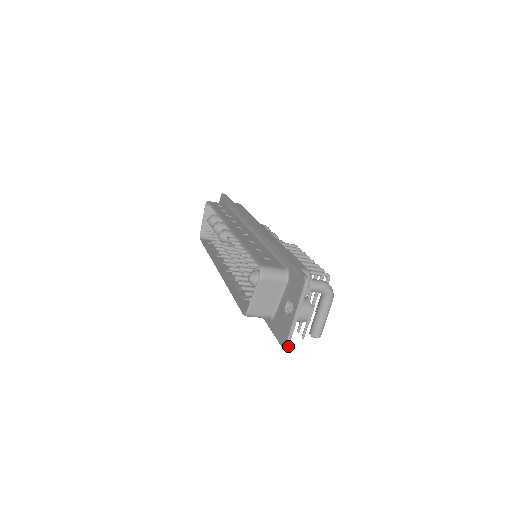
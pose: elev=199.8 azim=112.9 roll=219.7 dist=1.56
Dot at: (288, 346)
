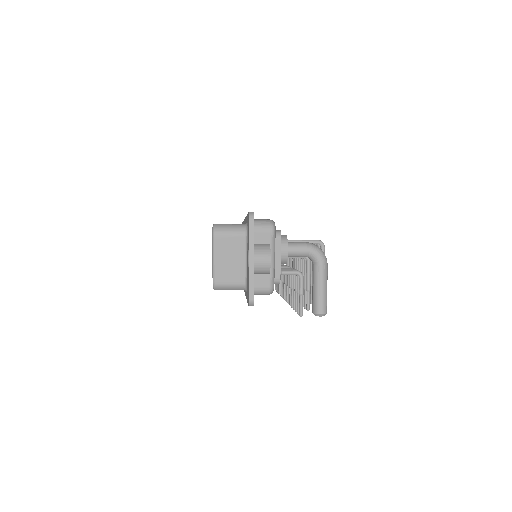
Dot at: (253, 302)
